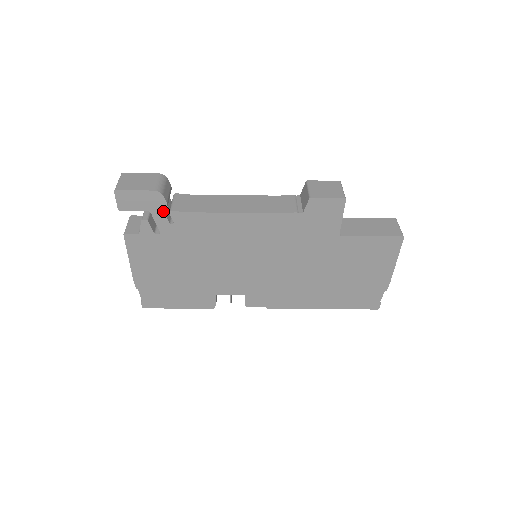
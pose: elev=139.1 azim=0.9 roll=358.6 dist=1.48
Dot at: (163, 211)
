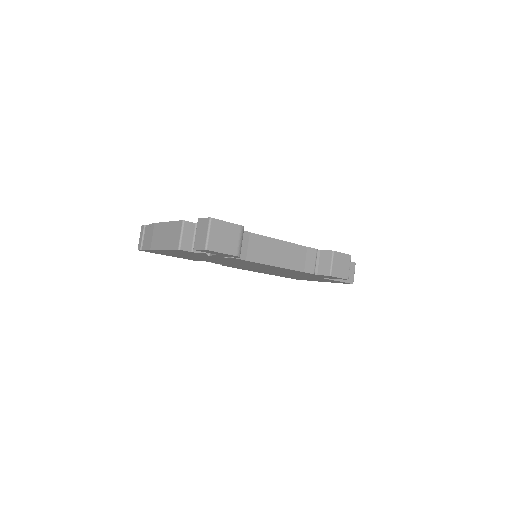
Dot at: occluded
